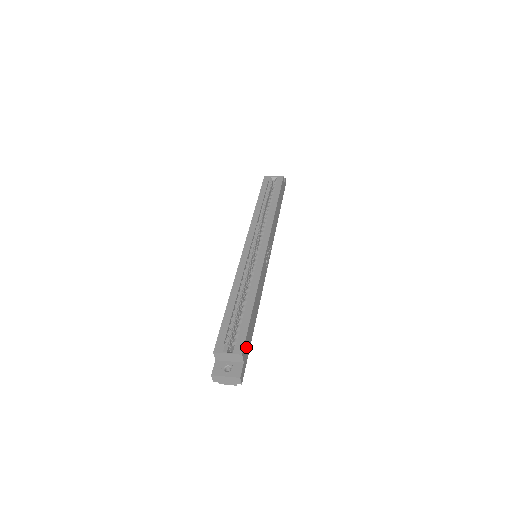
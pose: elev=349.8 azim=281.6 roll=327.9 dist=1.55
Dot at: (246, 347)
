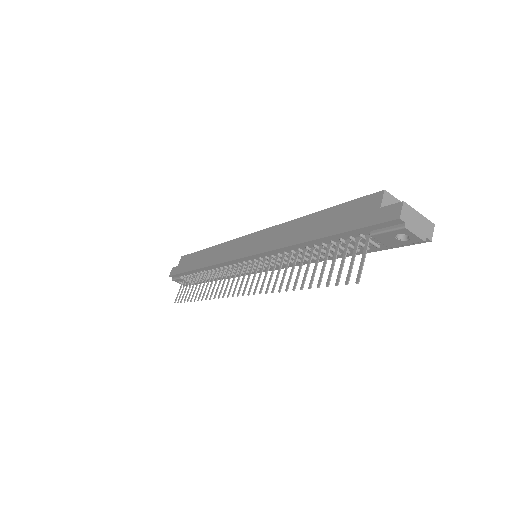
Dot at: occluded
